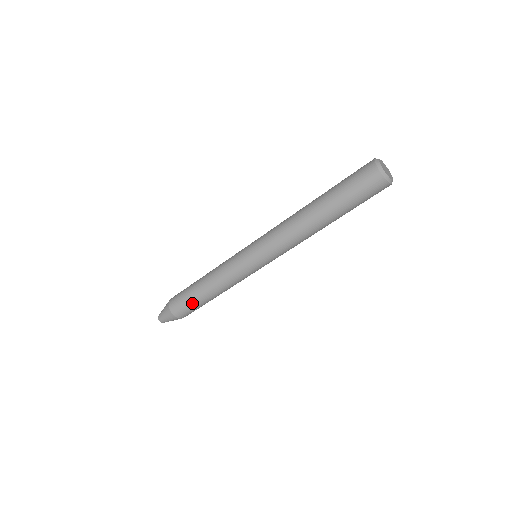
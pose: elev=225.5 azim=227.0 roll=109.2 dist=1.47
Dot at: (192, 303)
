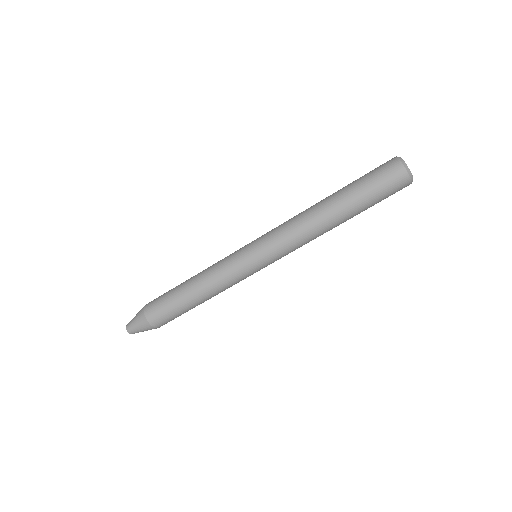
Dot at: (170, 299)
